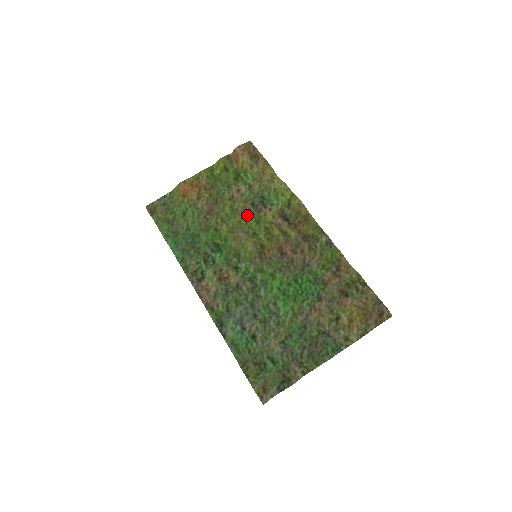
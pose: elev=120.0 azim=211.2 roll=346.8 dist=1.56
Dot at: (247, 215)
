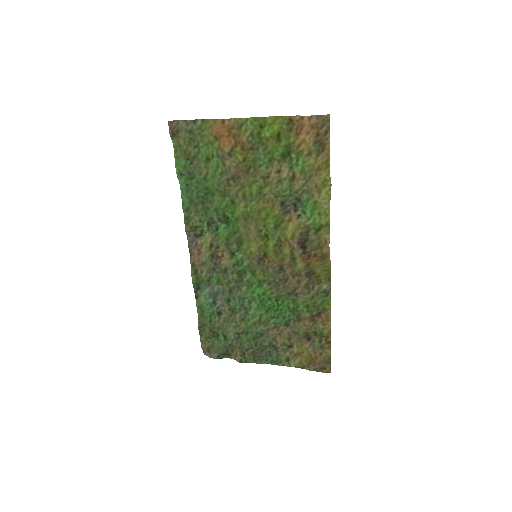
Dot at: (271, 209)
